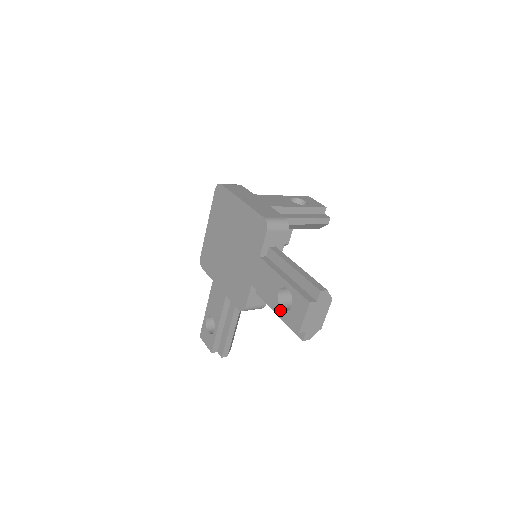
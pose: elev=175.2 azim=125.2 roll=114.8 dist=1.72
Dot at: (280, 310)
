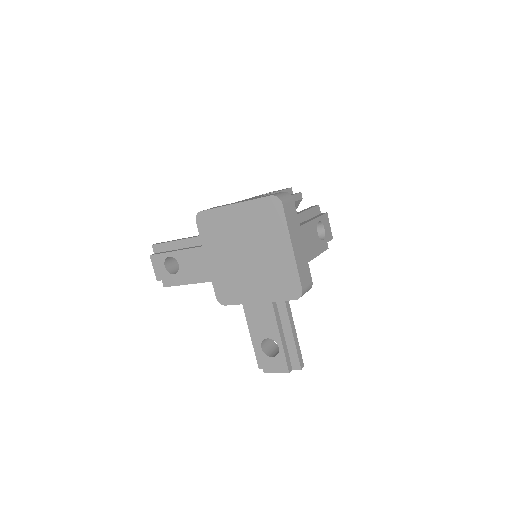
Dot at: (259, 347)
